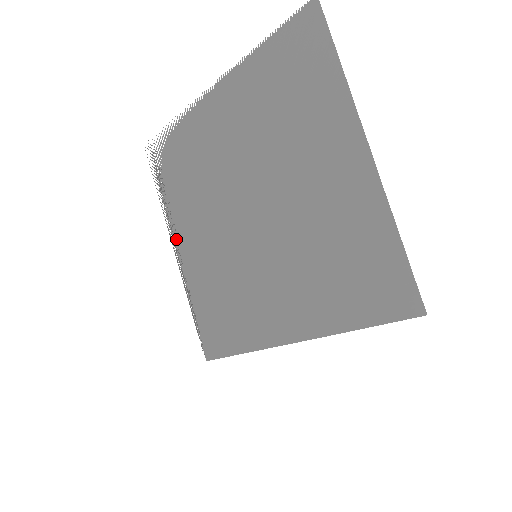
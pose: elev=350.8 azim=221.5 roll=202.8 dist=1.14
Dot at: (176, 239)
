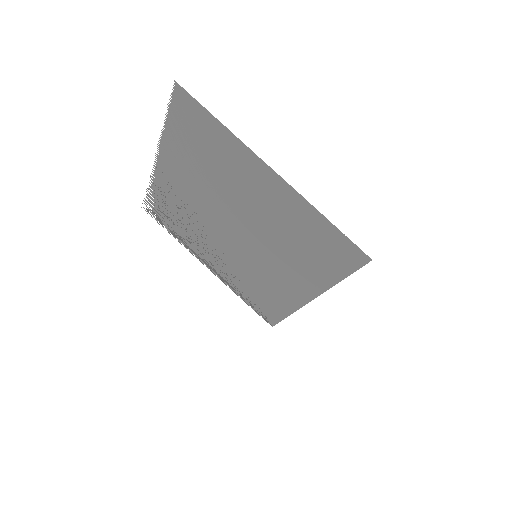
Dot at: (203, 261)
